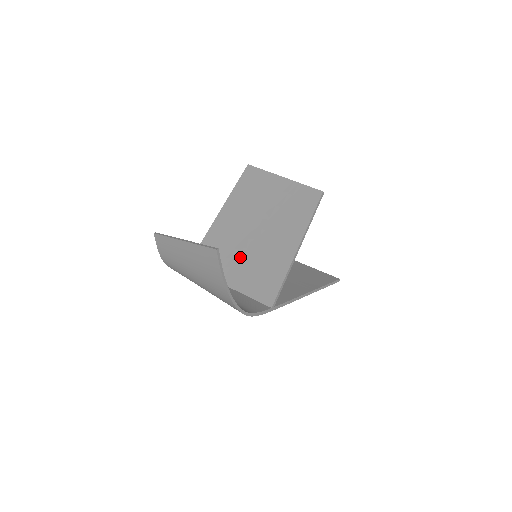
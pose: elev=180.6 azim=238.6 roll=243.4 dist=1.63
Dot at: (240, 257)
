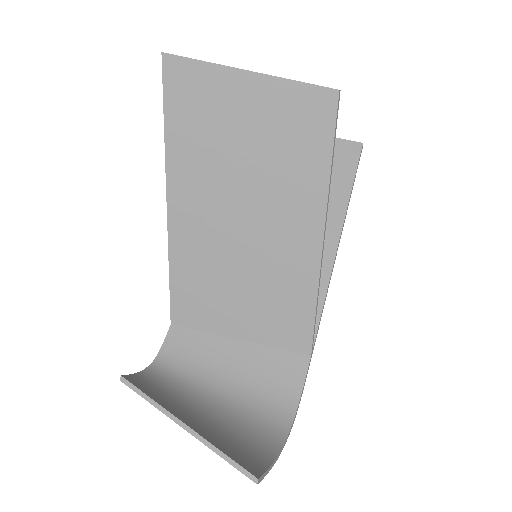
Dot at: (240, 290)
